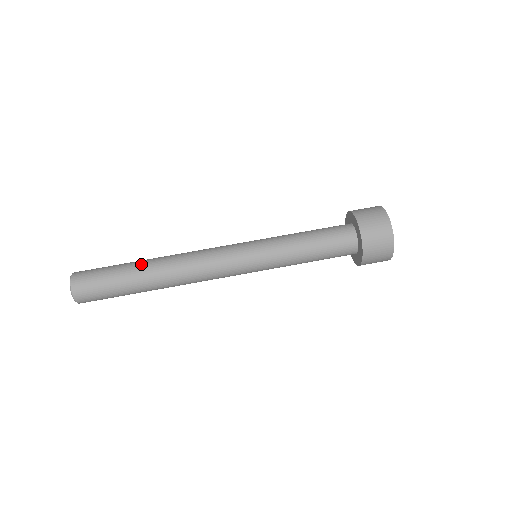
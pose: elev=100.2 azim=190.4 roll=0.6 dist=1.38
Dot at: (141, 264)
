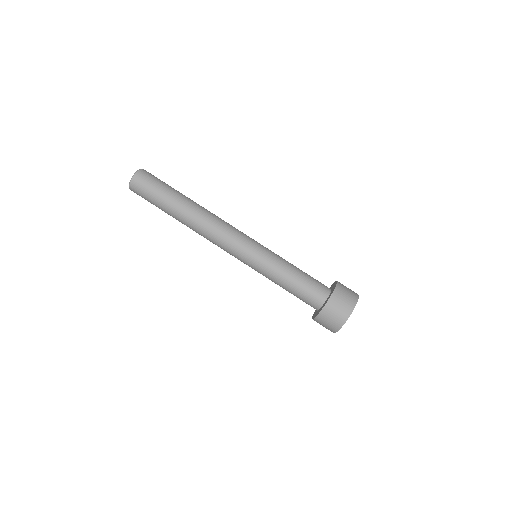
Dot at: (184, 200)
